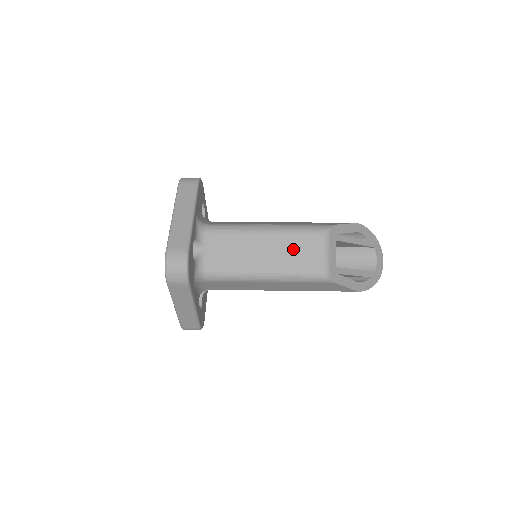
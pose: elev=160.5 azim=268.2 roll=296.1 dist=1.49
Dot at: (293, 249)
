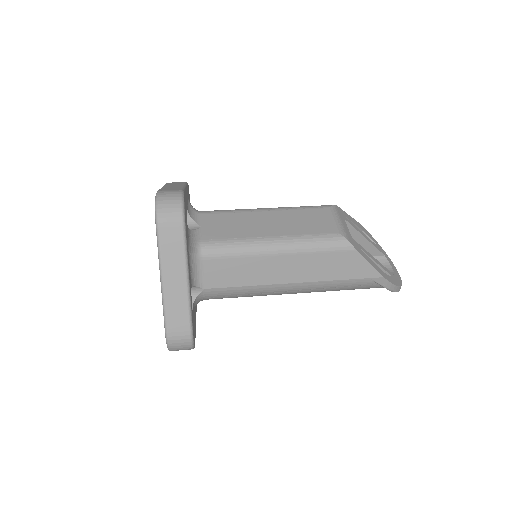
Dot at: (300, 219)
